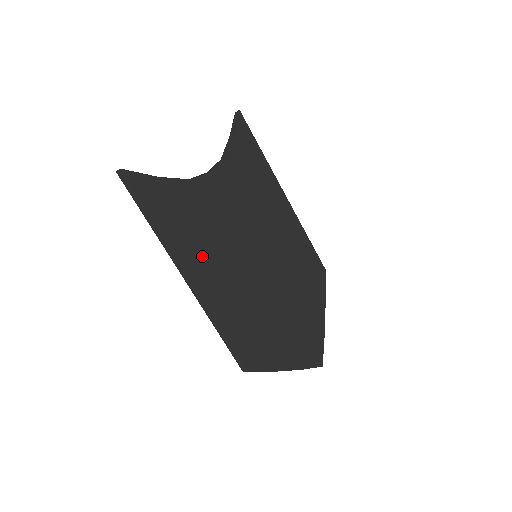
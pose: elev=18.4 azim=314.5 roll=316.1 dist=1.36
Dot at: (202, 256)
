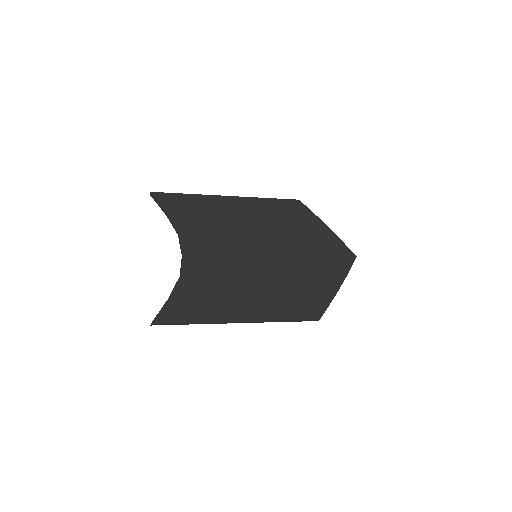
Dot at: (233, 302)
